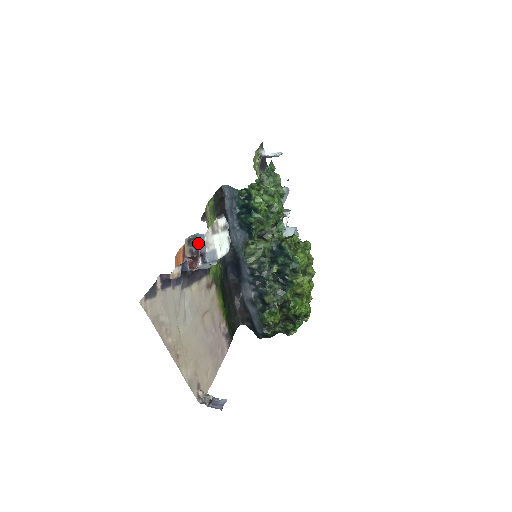
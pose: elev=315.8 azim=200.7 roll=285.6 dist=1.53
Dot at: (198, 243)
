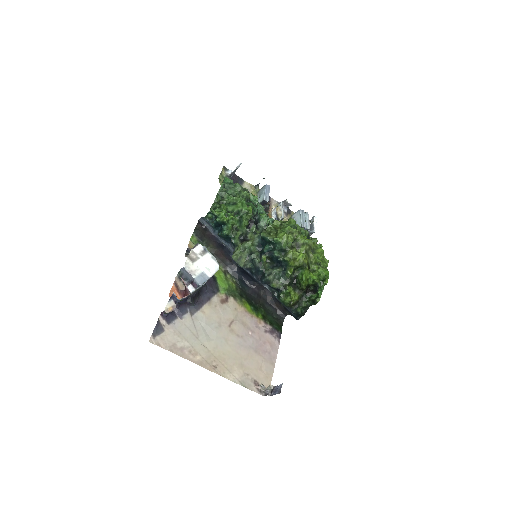
Dot at: (186, 275)
